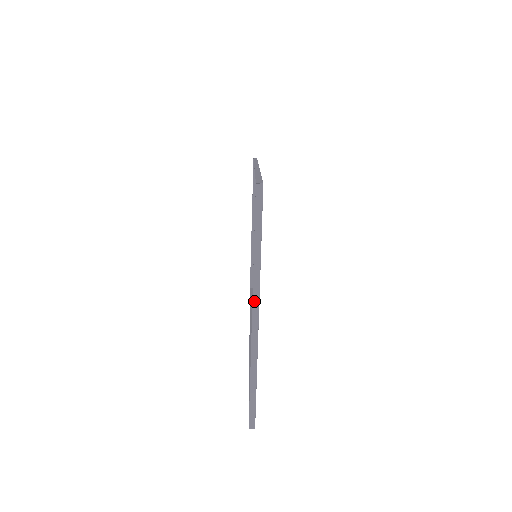
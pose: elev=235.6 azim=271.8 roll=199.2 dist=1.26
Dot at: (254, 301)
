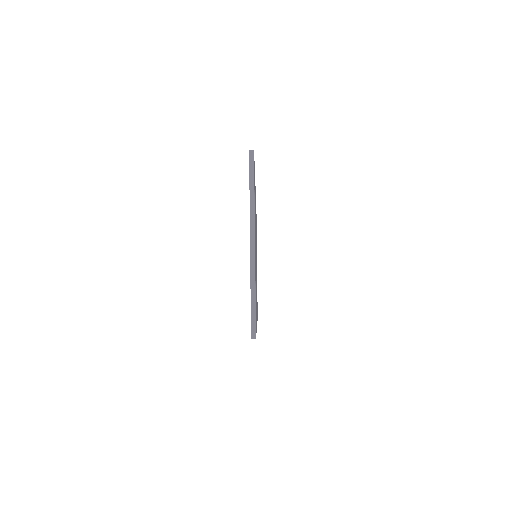
Dot at: (251, 232)
